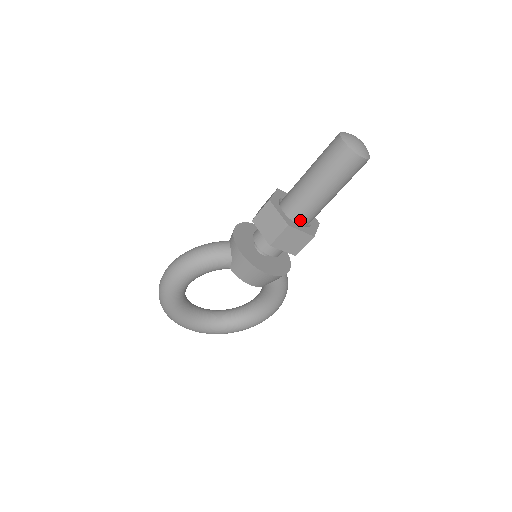
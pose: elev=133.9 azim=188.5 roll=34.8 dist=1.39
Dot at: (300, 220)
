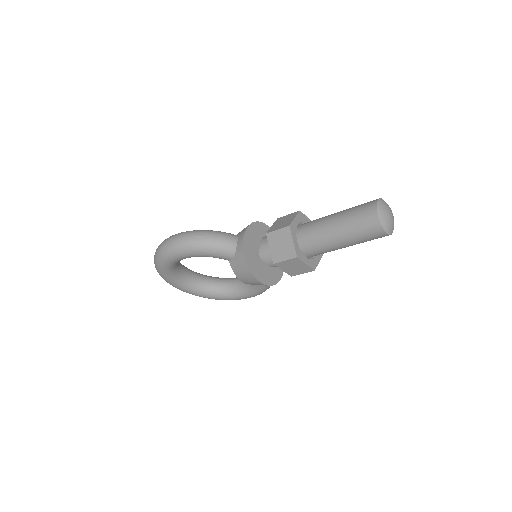
Dot at: (309, 253)
